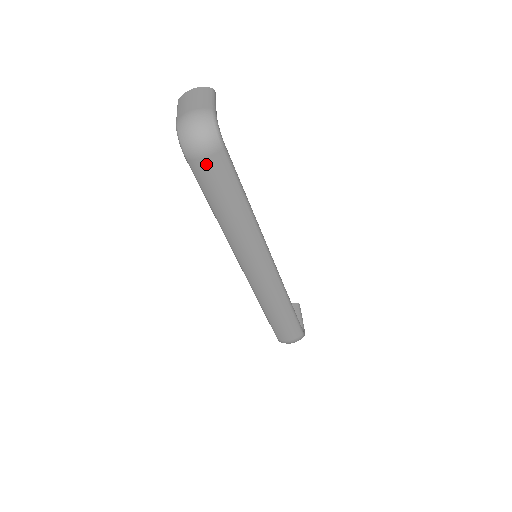
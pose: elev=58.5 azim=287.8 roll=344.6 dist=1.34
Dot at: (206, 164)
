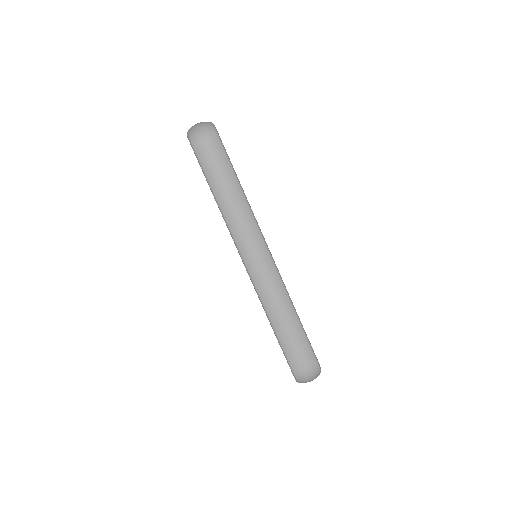
Dot at: (207, 147)
